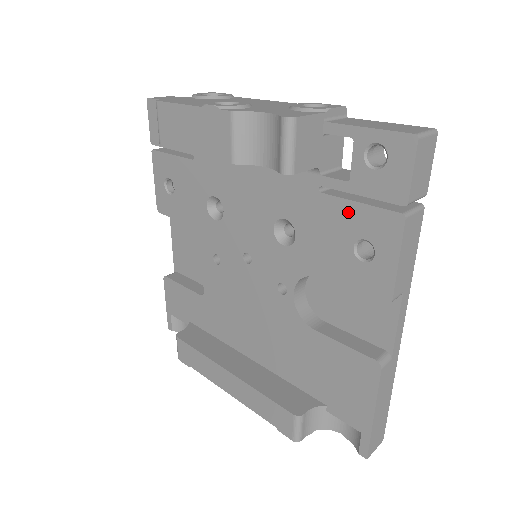
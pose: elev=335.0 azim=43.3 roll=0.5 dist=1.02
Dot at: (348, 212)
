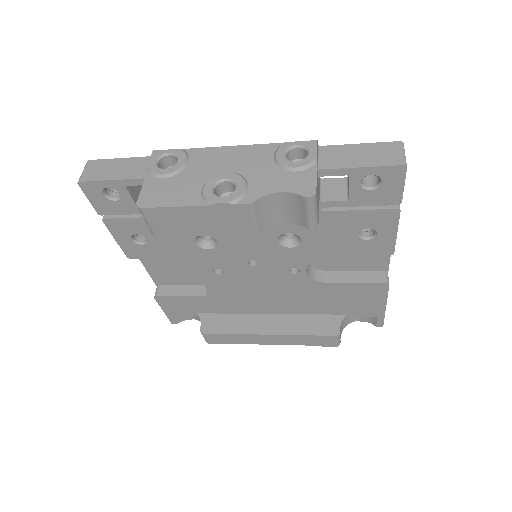
Dot at: (350, 217)
